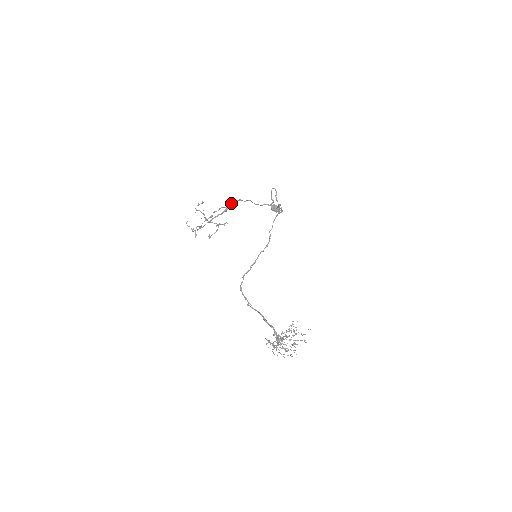
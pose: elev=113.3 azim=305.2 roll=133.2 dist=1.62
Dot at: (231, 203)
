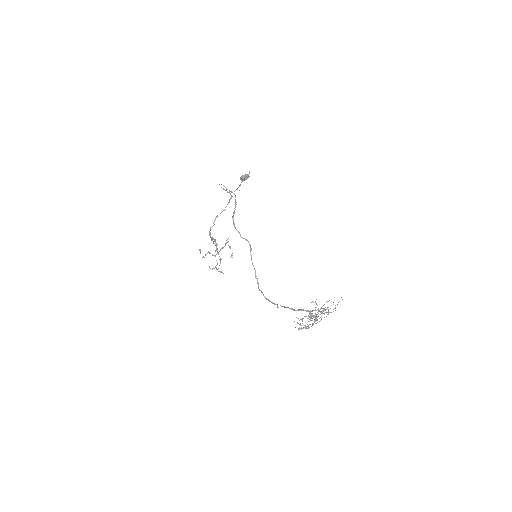
Dot at: (210, 235)
